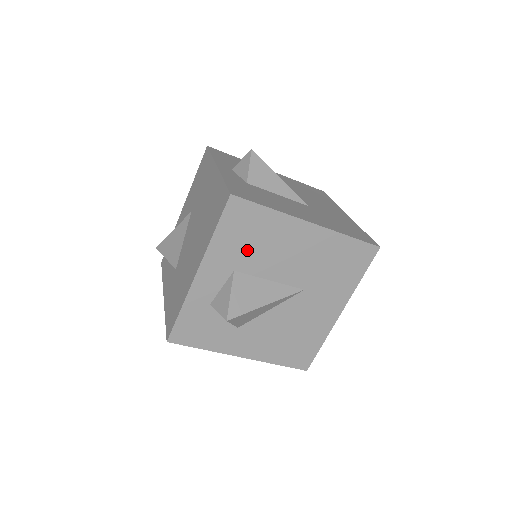
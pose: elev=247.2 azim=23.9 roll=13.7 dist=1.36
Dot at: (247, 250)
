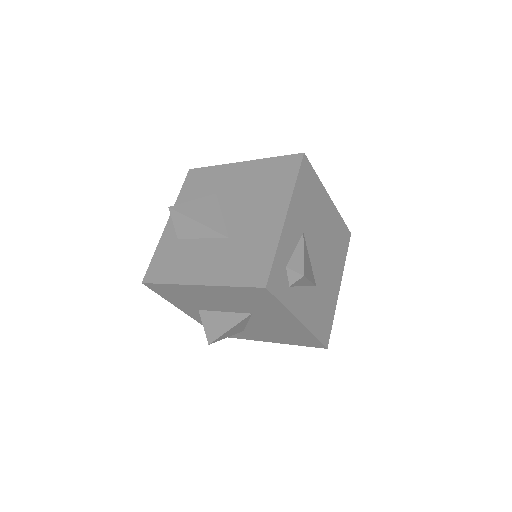
Dot at: (189, 301)
